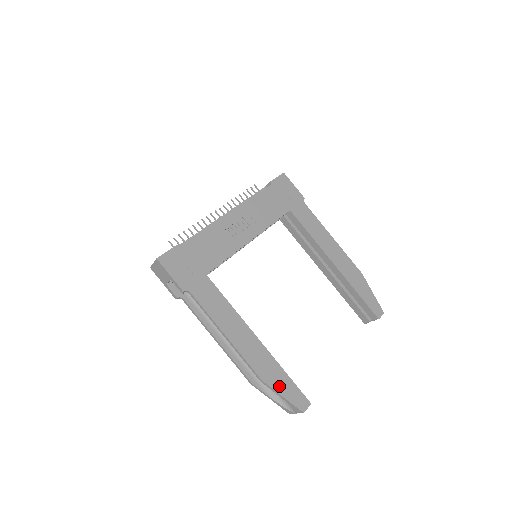
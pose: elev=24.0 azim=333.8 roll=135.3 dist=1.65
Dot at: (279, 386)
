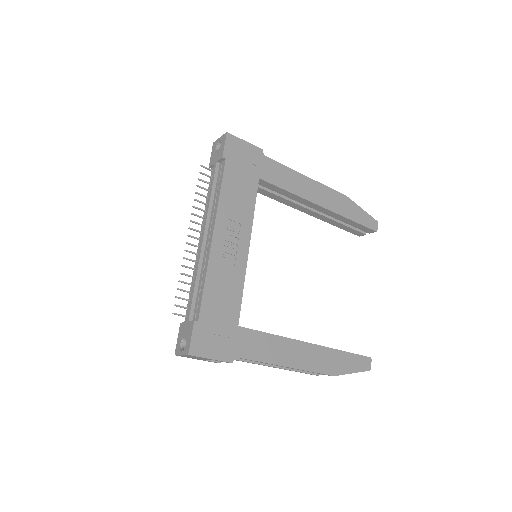
Dot at: (346, 368)
